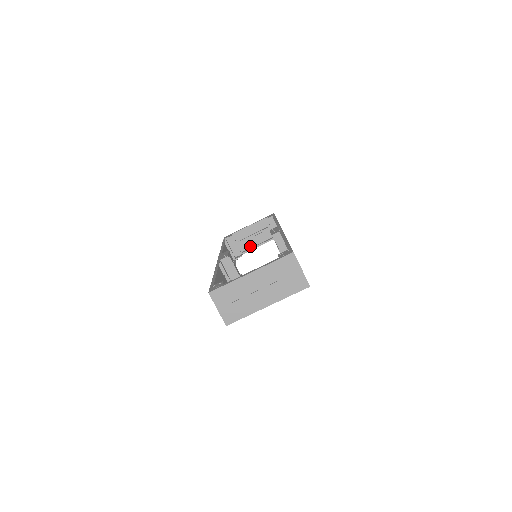
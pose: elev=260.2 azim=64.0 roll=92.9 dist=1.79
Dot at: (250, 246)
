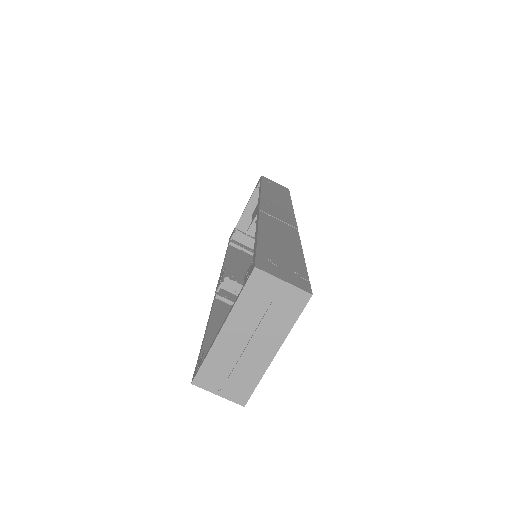
Dot at: occluded
